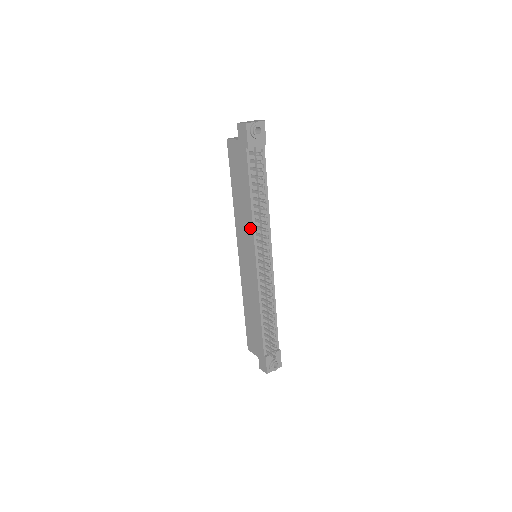
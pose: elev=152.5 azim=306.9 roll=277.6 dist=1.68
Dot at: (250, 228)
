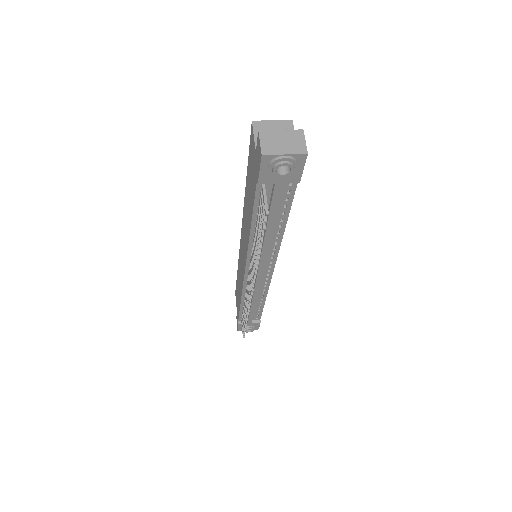
Dot at: (246, 244)
